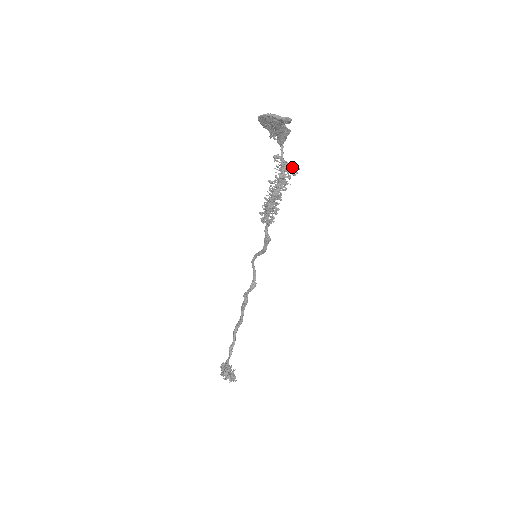
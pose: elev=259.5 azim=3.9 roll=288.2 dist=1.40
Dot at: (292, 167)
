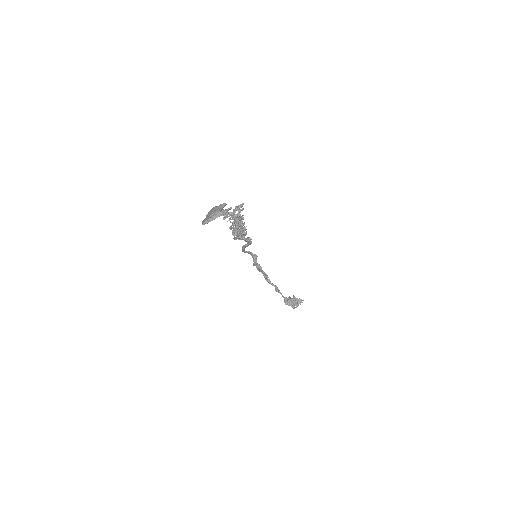
Dot at: (235, 207)
